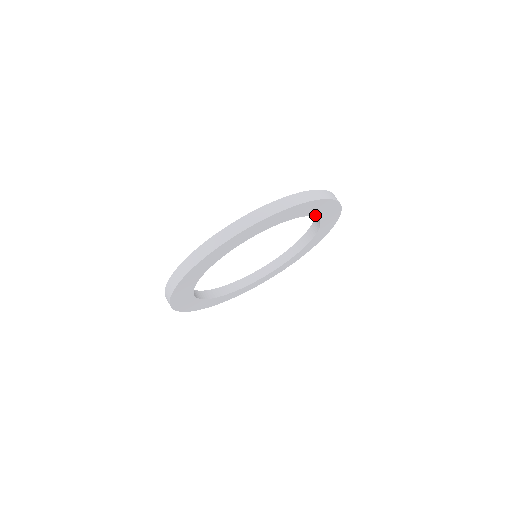
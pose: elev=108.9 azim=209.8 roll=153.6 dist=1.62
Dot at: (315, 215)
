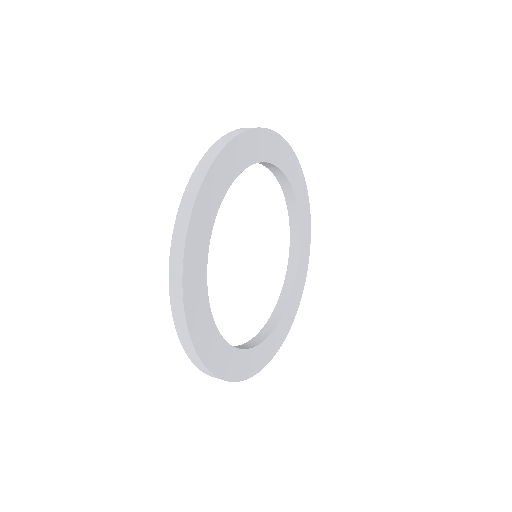
Dot at: (295, 194)
